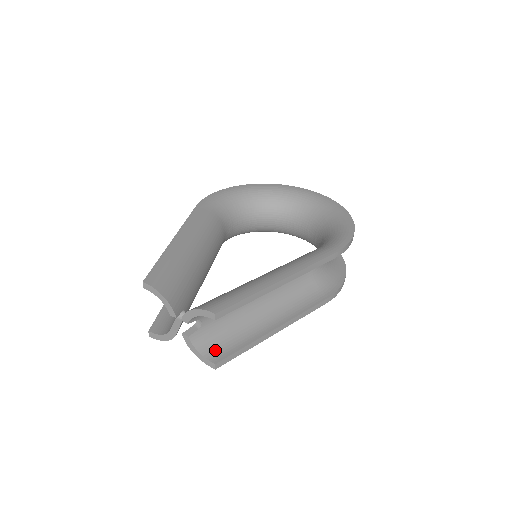
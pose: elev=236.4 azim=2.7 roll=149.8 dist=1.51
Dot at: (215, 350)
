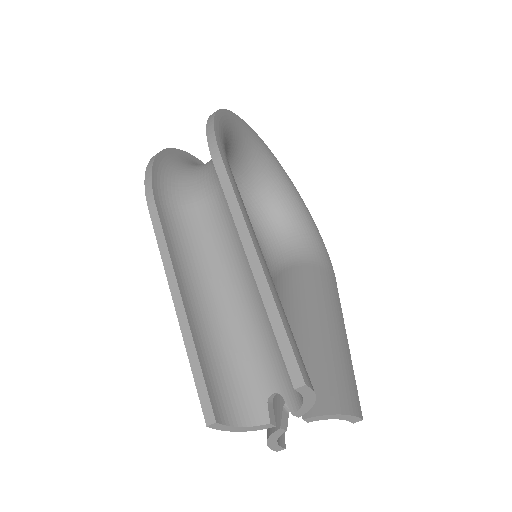
Dot at: occluded
